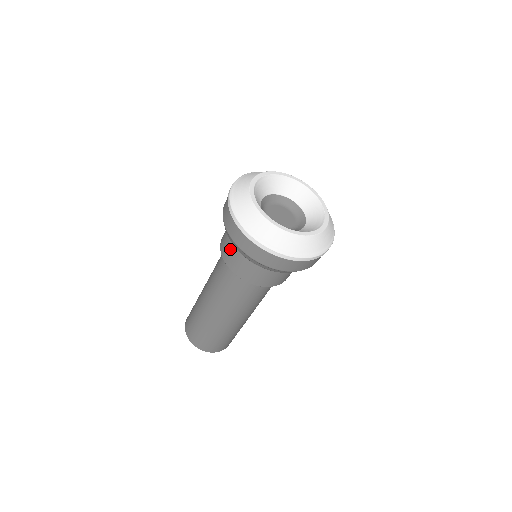
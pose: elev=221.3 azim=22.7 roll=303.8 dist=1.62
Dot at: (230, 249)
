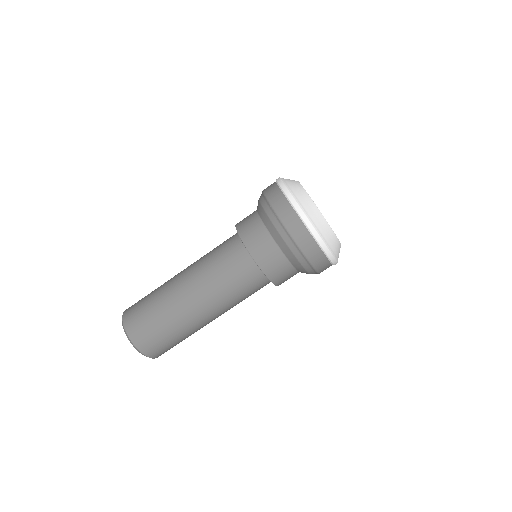
Dot at: (263, 239)
